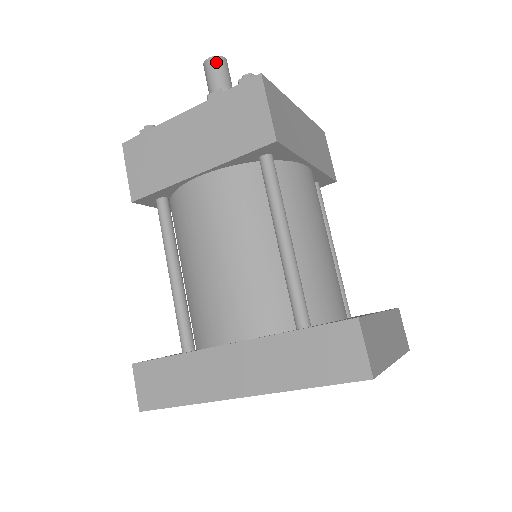
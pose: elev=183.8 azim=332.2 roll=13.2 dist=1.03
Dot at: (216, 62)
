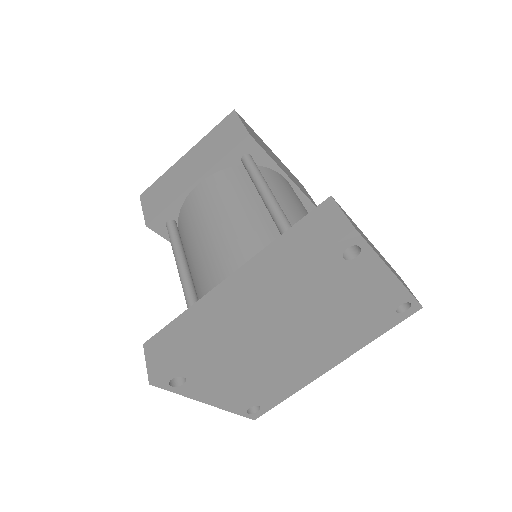
Dot at: occluded
